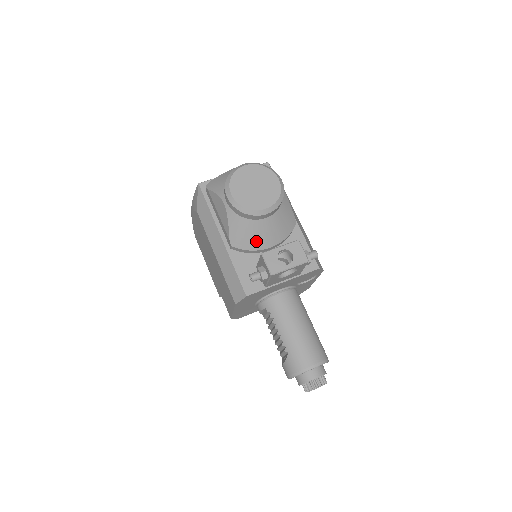
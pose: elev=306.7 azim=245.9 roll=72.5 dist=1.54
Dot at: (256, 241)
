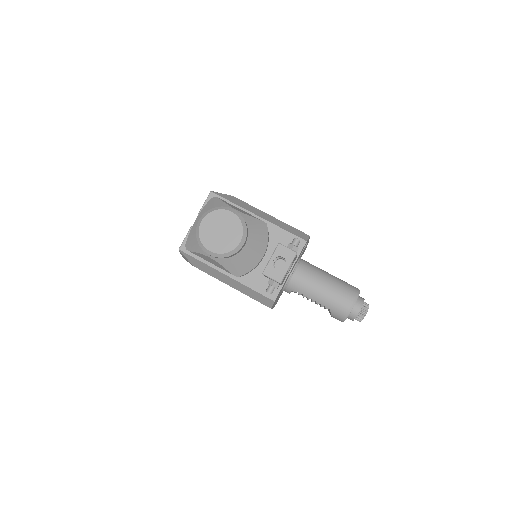
Dot at: (251, 262)
